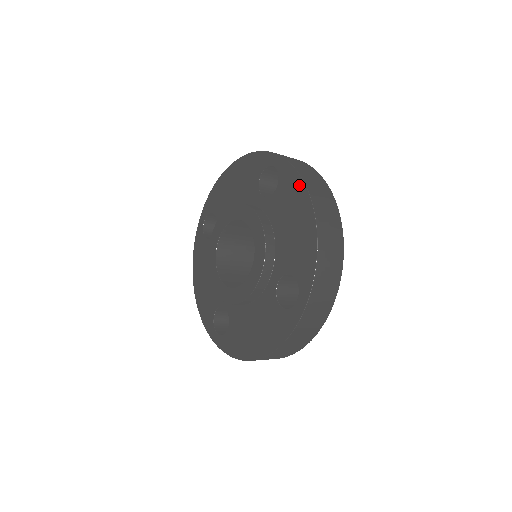
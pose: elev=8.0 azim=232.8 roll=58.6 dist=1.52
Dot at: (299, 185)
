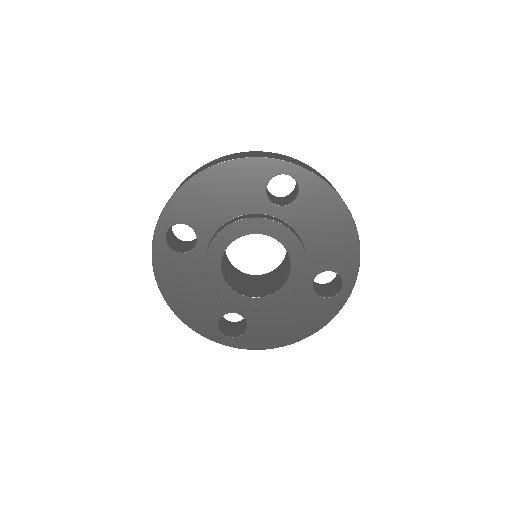
Dot at: (331, 195)
